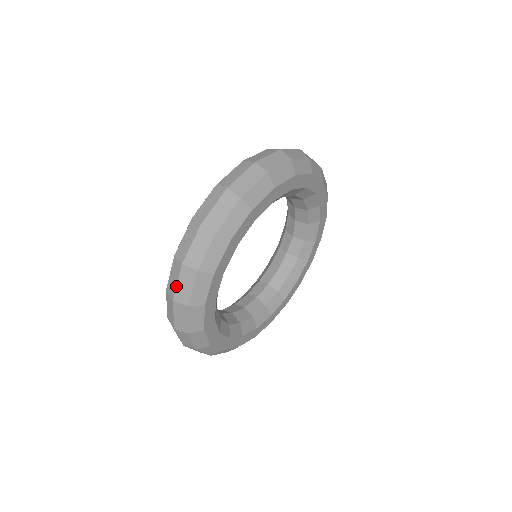
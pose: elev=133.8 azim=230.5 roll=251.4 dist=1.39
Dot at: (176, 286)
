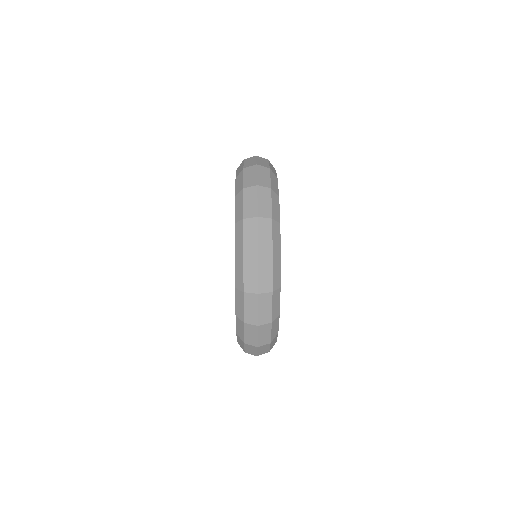
Dot at: (257, 339)
